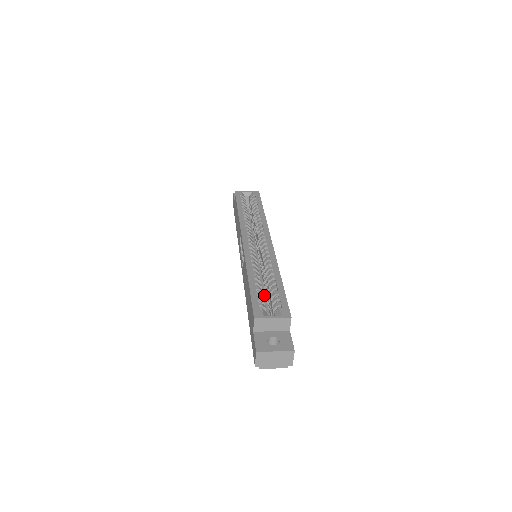
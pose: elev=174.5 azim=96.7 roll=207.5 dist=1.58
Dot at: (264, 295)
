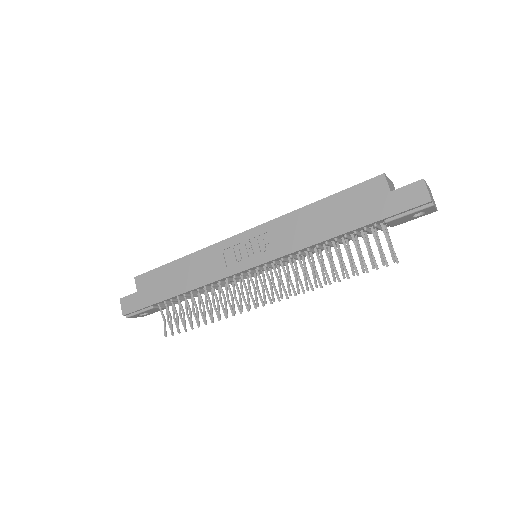
Dot at: occluded
